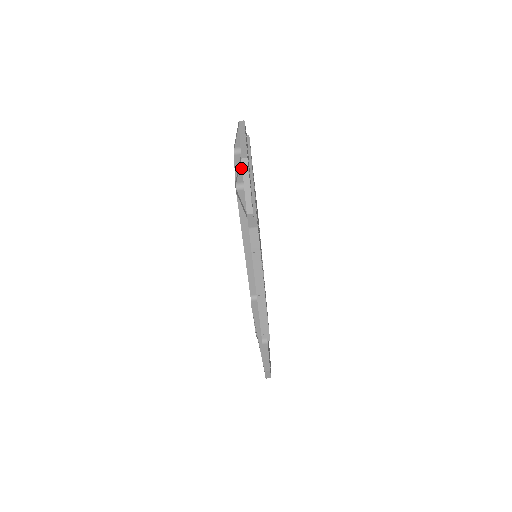
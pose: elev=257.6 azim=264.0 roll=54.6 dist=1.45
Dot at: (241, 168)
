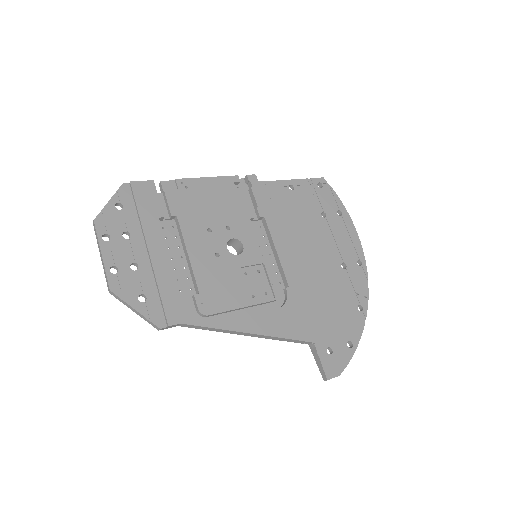
Dot at: occluded
